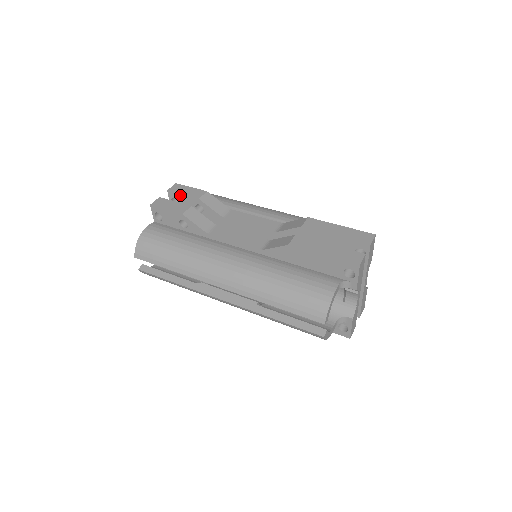
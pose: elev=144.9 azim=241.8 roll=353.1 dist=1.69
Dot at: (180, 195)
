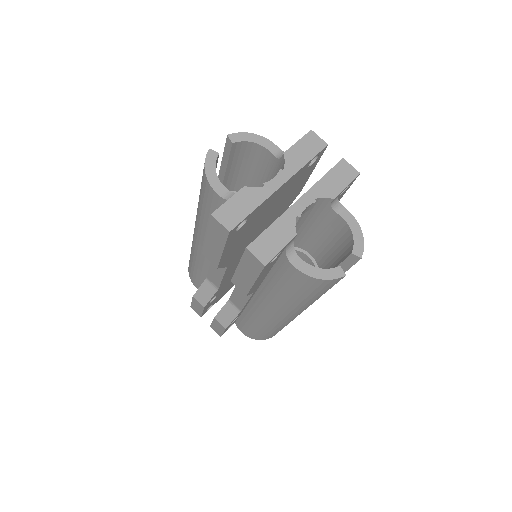
Dot at: occluded
